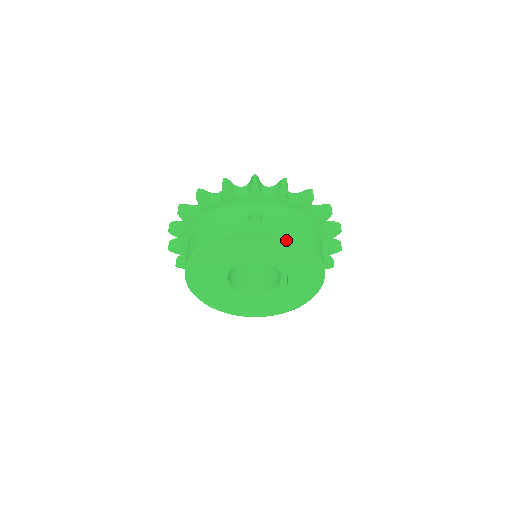
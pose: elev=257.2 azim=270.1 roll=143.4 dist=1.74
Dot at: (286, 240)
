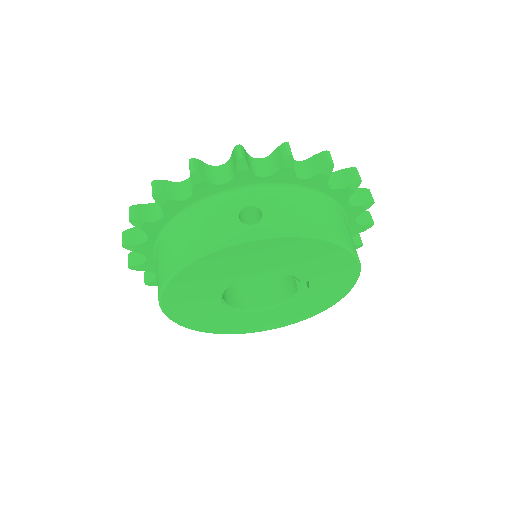
Dot at: (304, 241)
